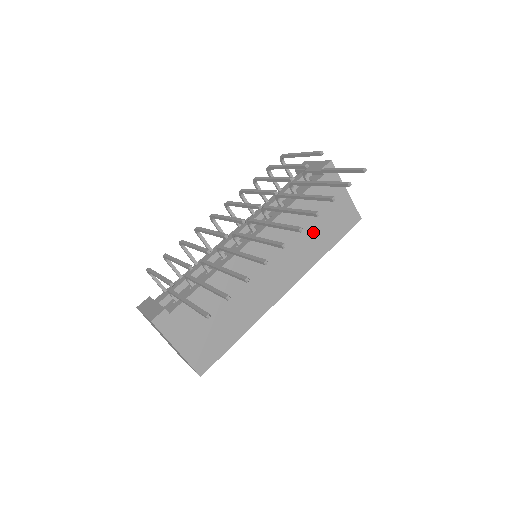
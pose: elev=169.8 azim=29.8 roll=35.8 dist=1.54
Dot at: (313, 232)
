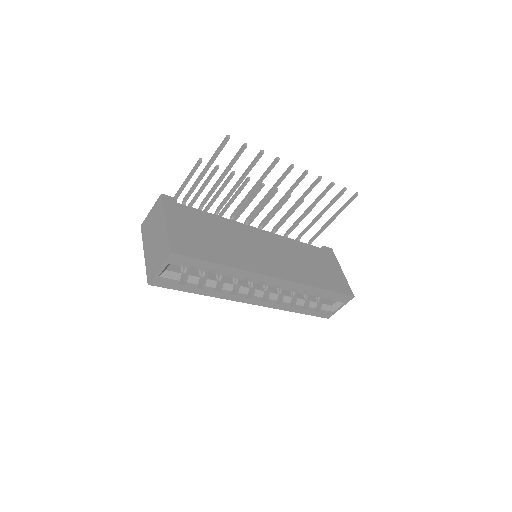
Dot at: (310, 267)
